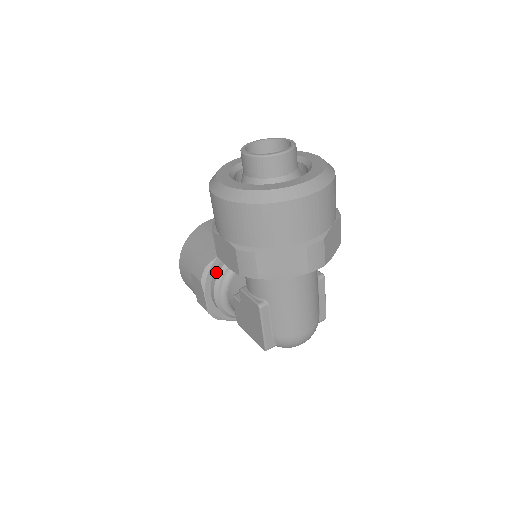
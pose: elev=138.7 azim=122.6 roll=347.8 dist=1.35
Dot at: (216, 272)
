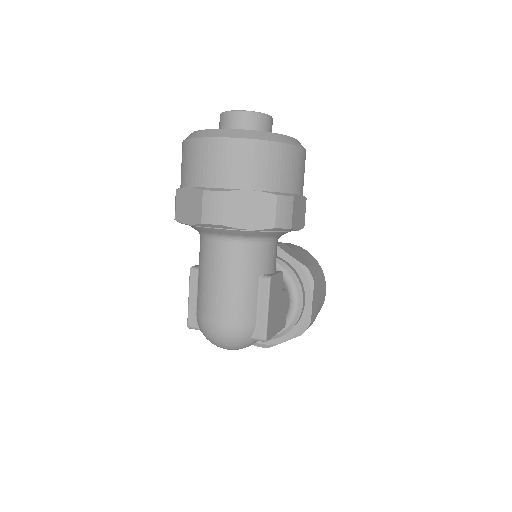
Dot at: occluded
